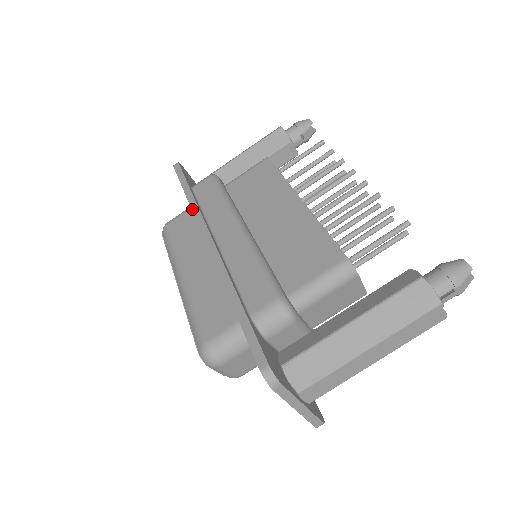
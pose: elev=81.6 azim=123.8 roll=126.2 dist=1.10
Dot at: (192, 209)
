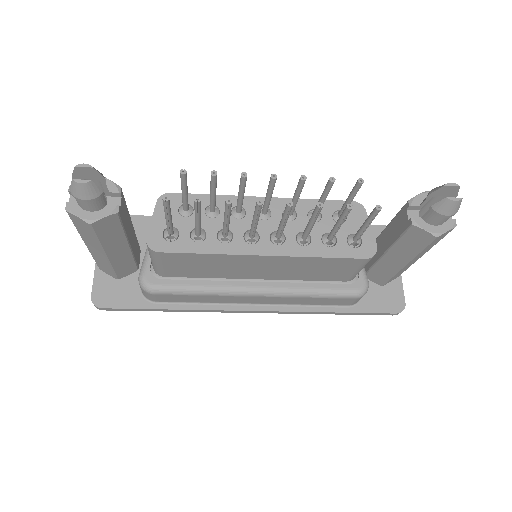
Dot at: occluded
